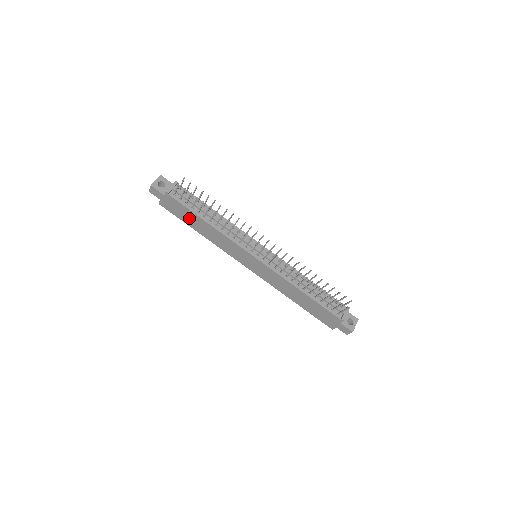
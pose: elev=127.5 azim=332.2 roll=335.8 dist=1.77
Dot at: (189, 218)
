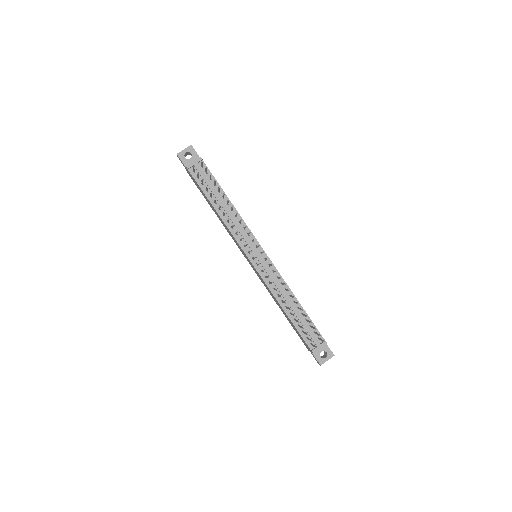
Dot at: (205, 197)
